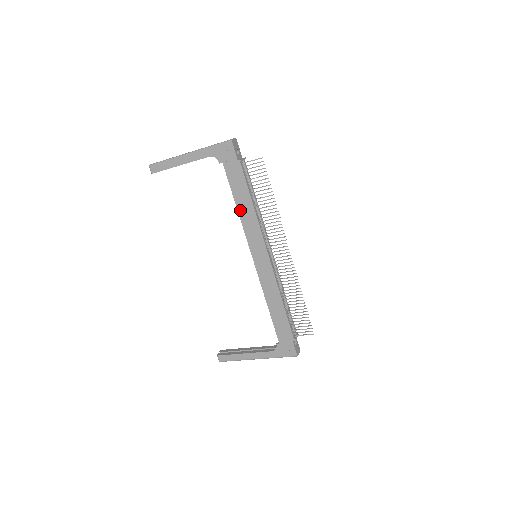
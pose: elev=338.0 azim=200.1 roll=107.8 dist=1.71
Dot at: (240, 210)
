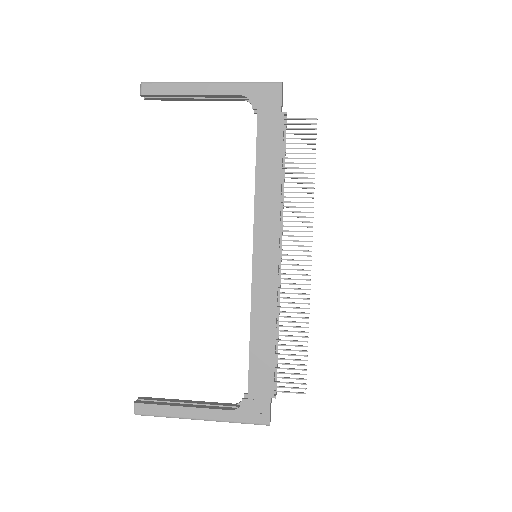
Dot at: (259, 181)
